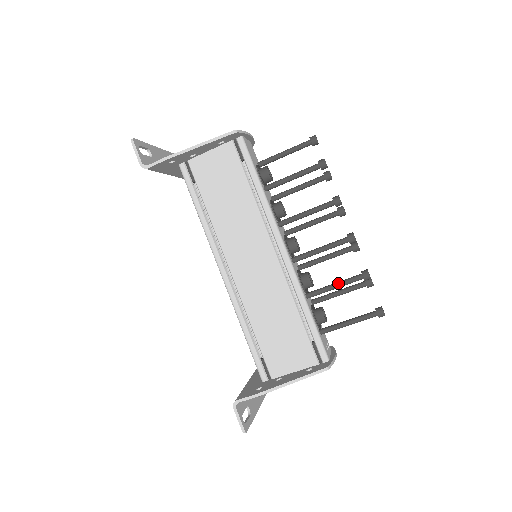
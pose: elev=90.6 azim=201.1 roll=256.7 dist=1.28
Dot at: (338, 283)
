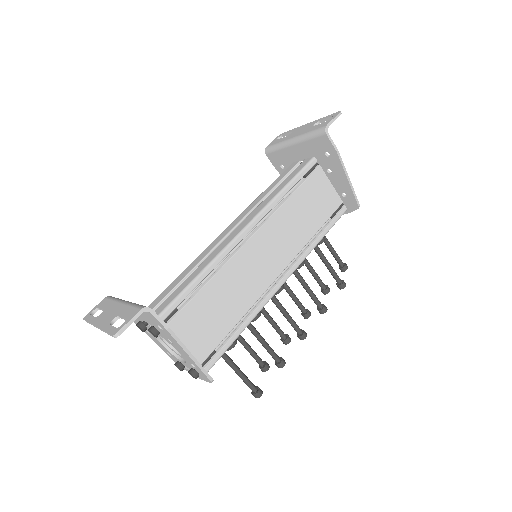
Dot at: (268, 344)
